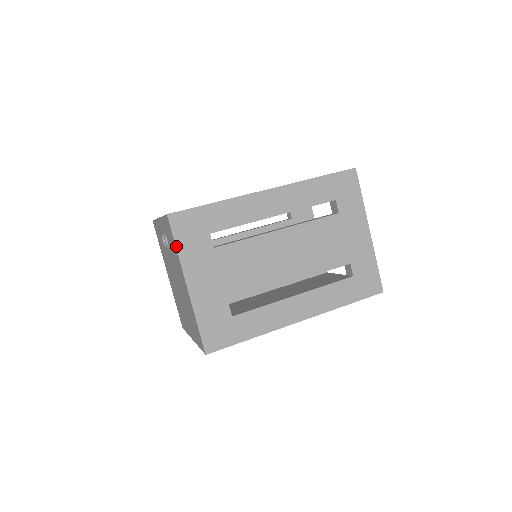
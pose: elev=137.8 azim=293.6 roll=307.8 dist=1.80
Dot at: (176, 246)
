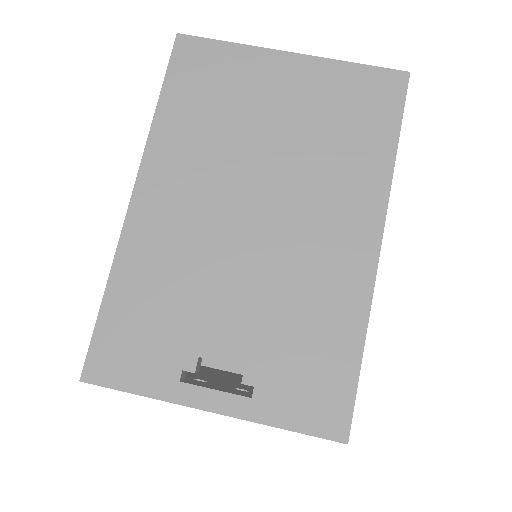
Dot at: occluded
